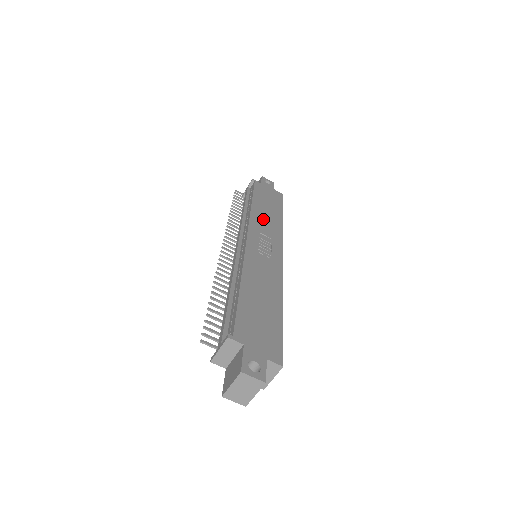
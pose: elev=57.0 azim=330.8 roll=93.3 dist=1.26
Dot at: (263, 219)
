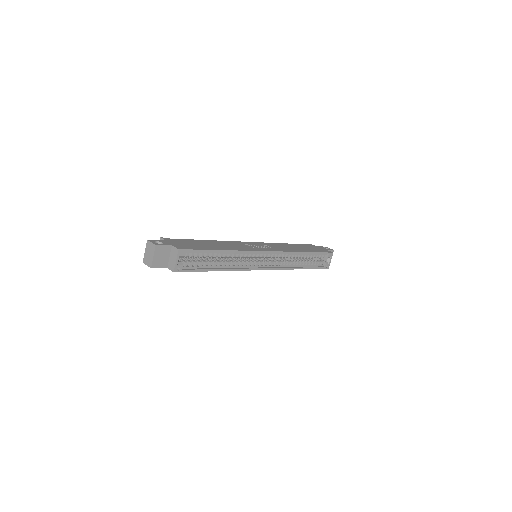
Dot at: (282, 246)
